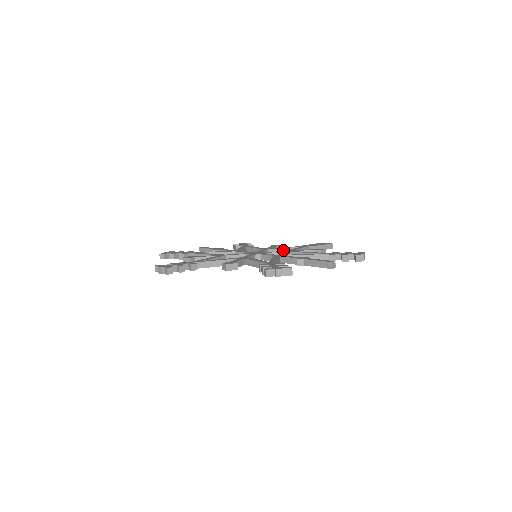
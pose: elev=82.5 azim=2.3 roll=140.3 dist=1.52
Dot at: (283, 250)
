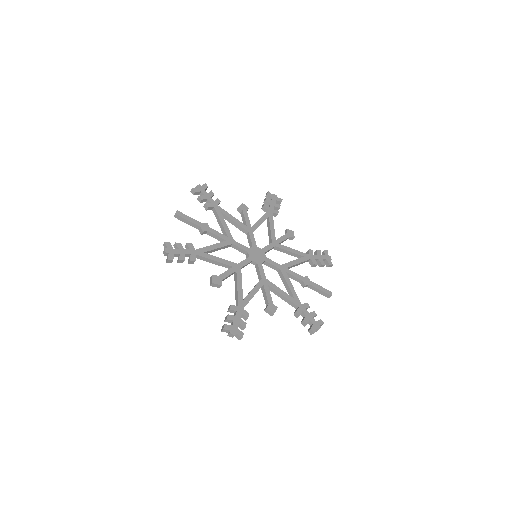
Dot at: occluded
